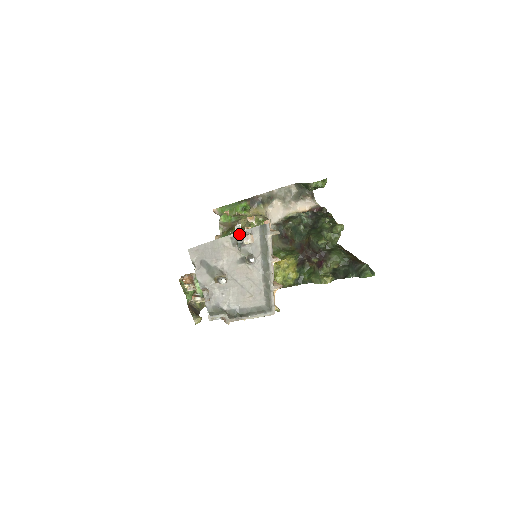
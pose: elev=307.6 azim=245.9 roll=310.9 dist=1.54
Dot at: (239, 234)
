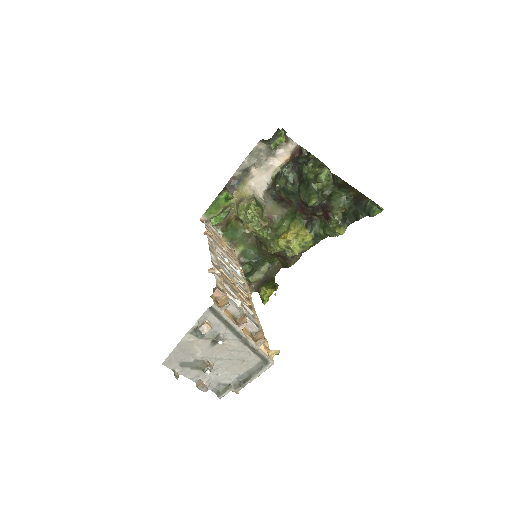
Dot at: (194, 328)
